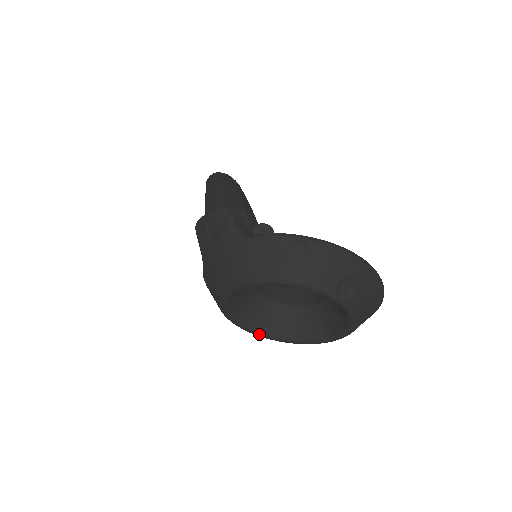
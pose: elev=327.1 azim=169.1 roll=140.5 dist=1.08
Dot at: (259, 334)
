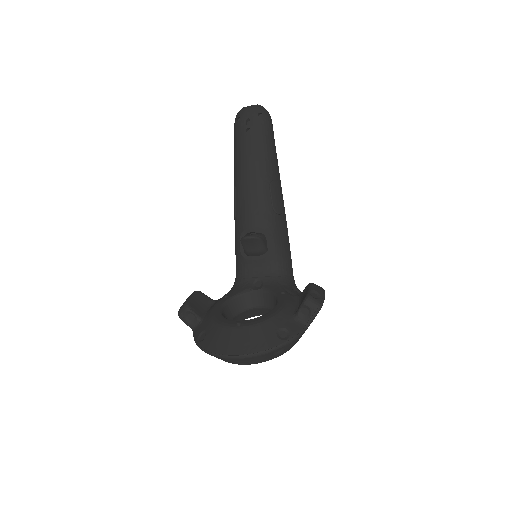
Dot at: occluded
